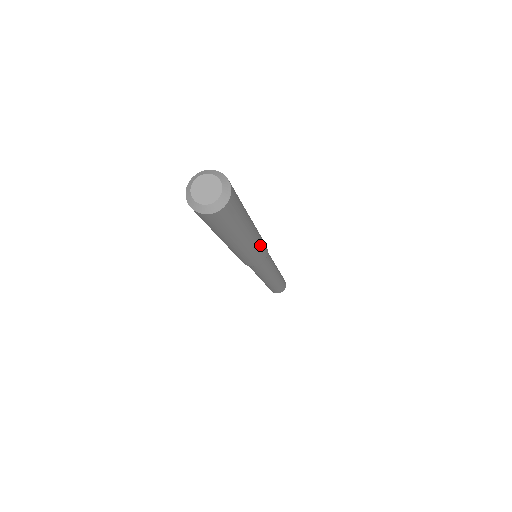
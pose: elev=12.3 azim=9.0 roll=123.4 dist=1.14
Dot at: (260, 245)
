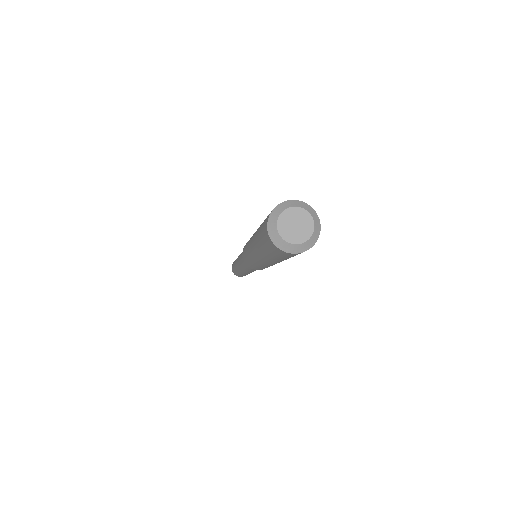
Dot at: occluded
